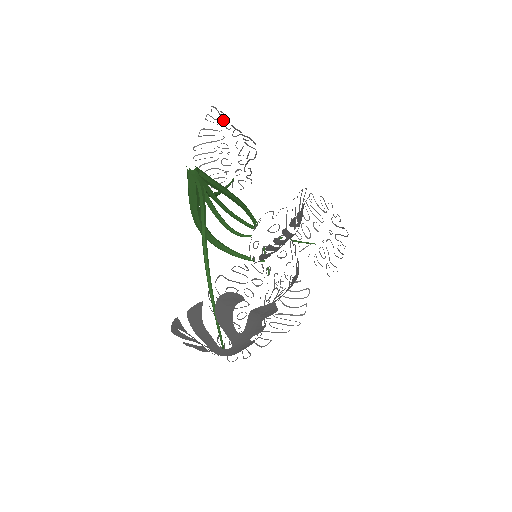
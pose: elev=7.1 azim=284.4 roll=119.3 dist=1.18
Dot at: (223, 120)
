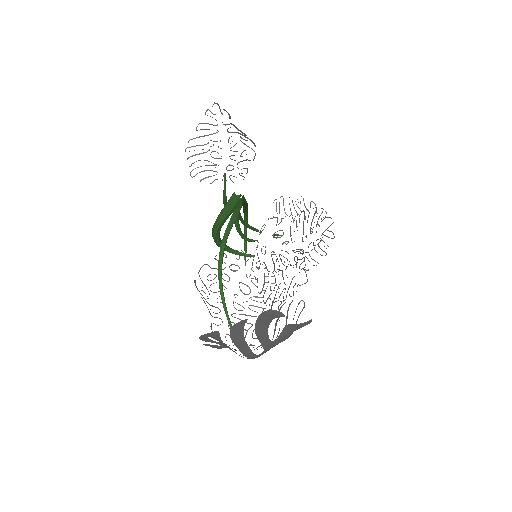
Dot at: (222, 116)
